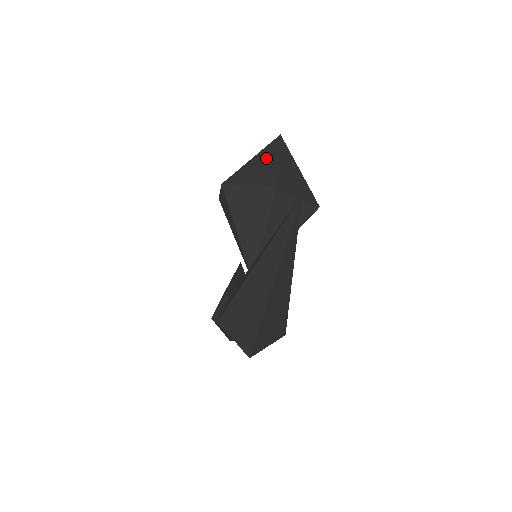
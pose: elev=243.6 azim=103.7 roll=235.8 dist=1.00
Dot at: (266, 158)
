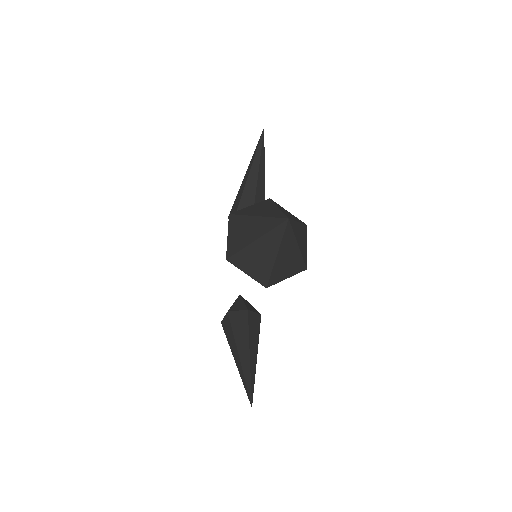
Dot at: (267, 248)
